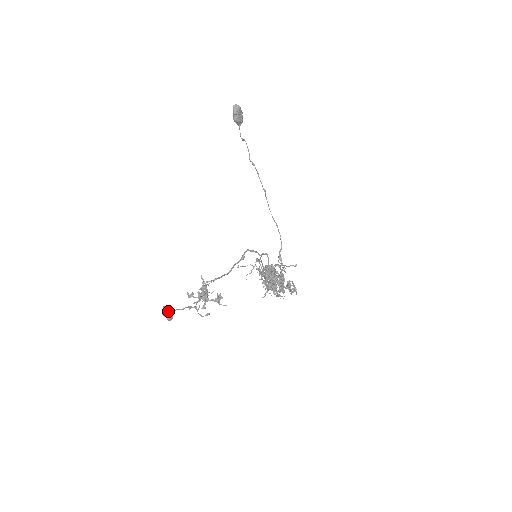
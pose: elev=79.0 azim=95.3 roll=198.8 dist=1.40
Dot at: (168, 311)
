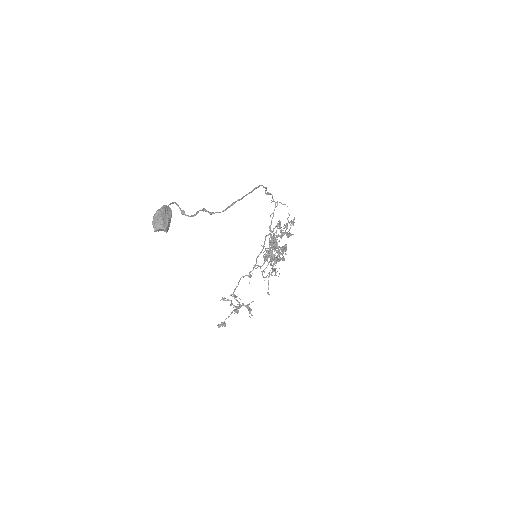
Dot at: (222, 325)
